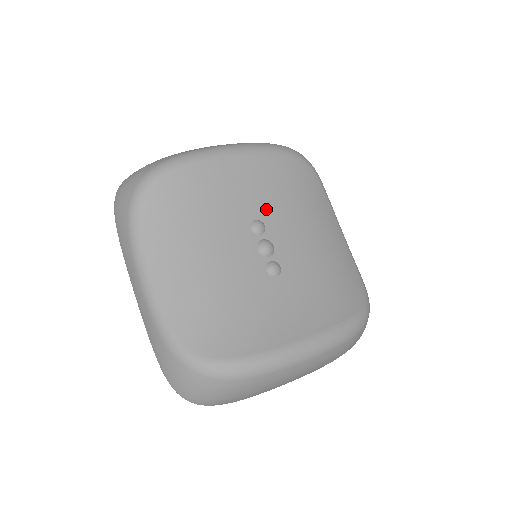
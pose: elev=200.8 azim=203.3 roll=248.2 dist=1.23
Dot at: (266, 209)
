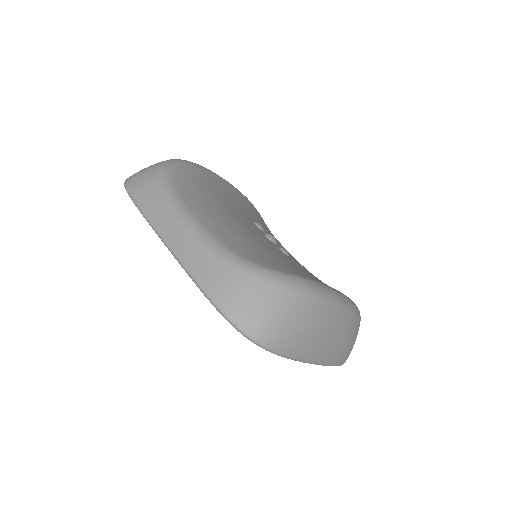
Dot at: (258, 222)
